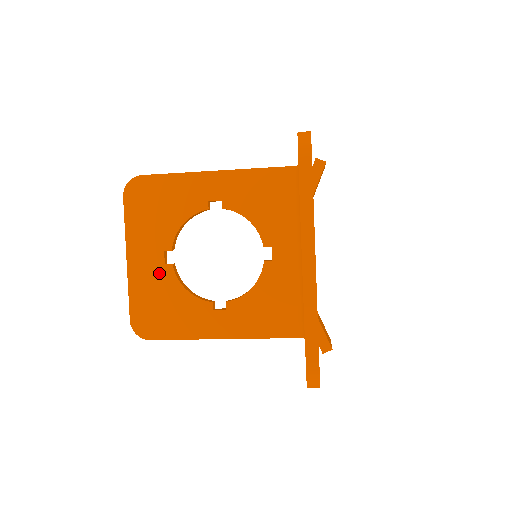
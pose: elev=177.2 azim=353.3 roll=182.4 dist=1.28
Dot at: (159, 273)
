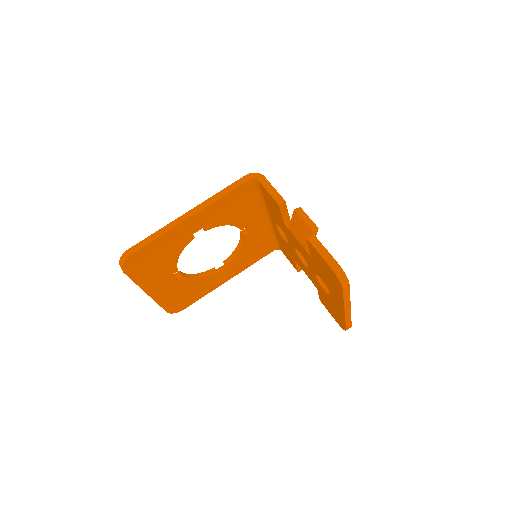
Dot at: (175, 285)
